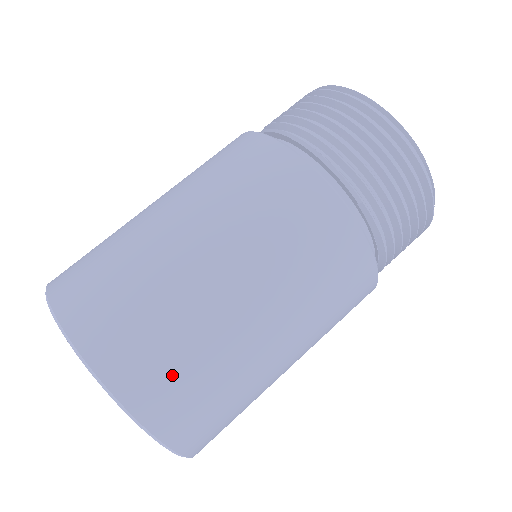
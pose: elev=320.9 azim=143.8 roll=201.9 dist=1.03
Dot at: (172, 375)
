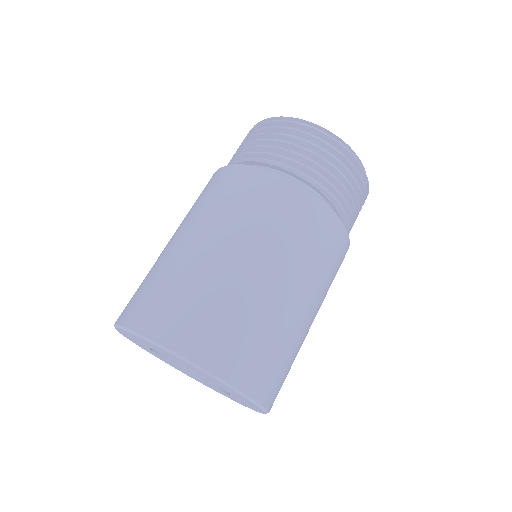
Dot at: (242, 344)
